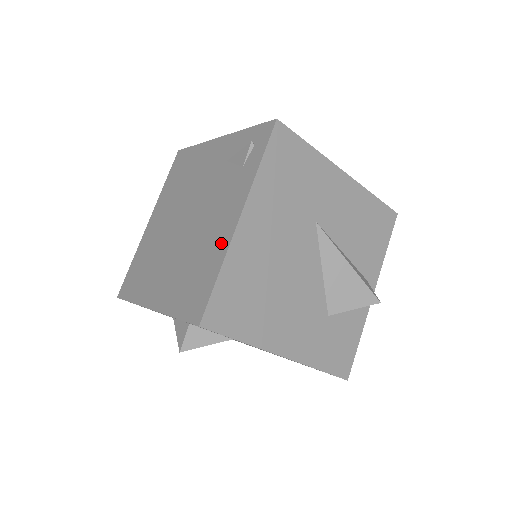
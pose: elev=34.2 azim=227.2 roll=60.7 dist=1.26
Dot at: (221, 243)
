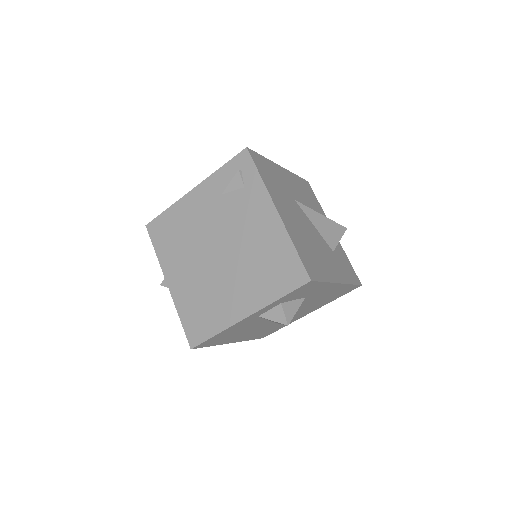
Dot at: (276, 233)
